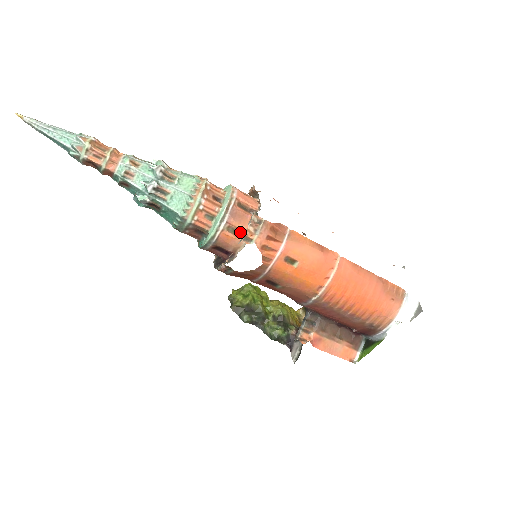
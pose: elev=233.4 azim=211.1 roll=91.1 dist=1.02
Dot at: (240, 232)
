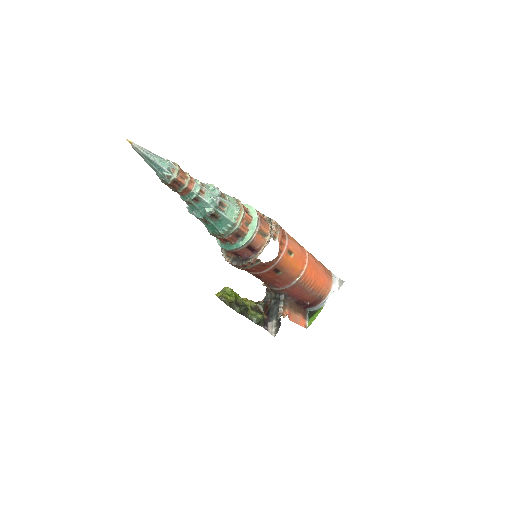
Dot at: (264, 234)
